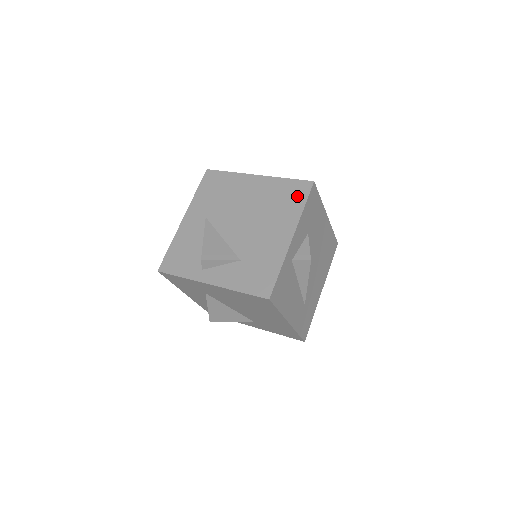
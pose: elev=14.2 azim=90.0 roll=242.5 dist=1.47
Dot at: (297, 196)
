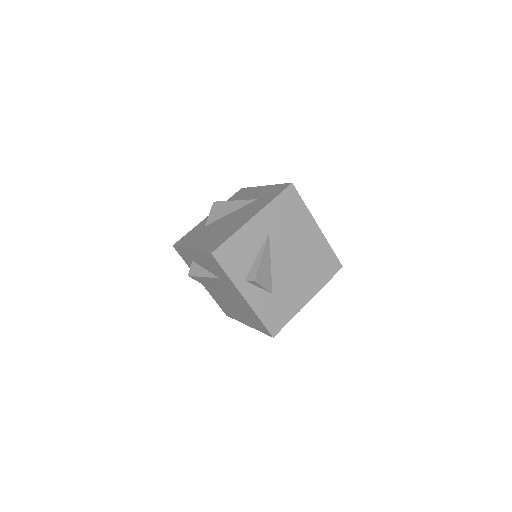
Dot at: (329, 270)
